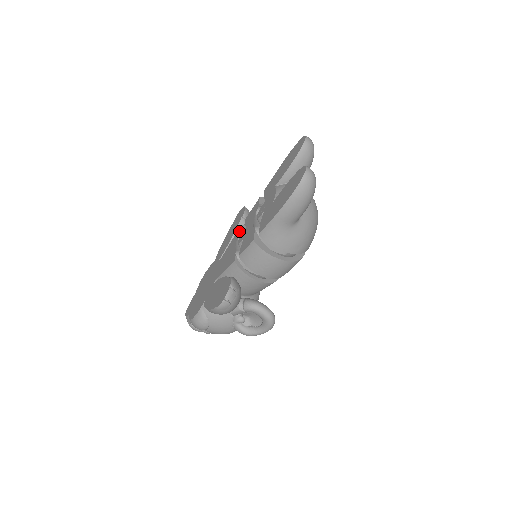
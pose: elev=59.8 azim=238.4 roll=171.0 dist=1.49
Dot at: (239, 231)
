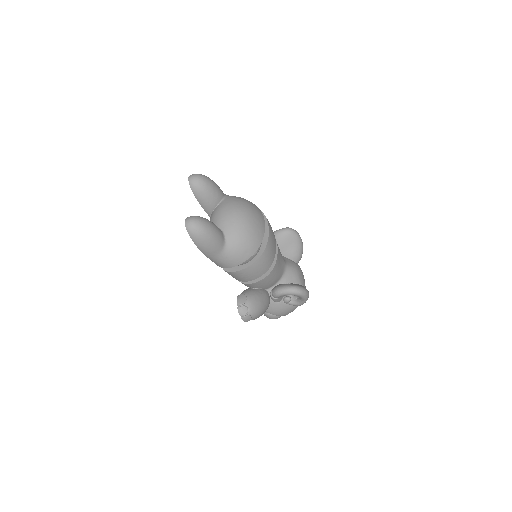
Dot at: occluded
